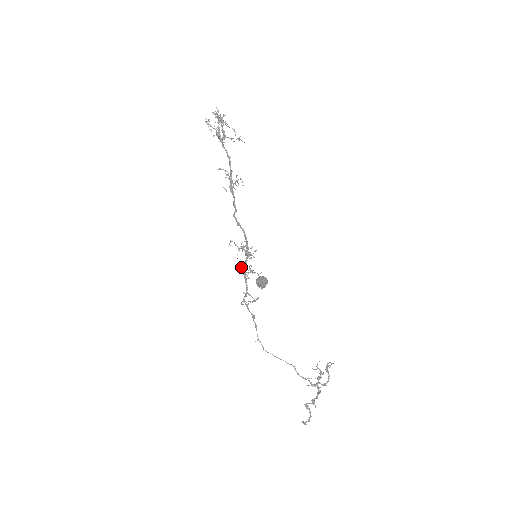
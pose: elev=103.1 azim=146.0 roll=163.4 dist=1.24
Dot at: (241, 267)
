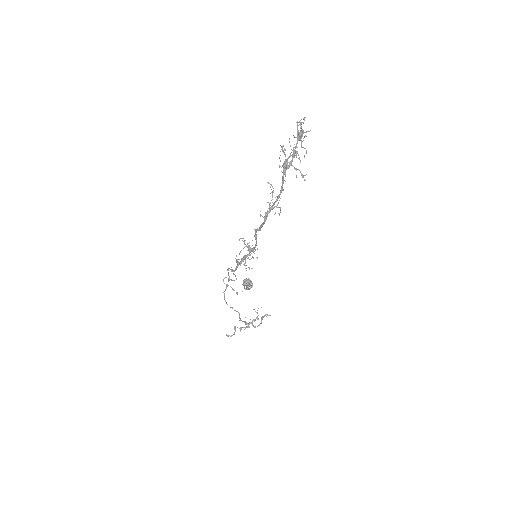
Dot at: (238, 261)
